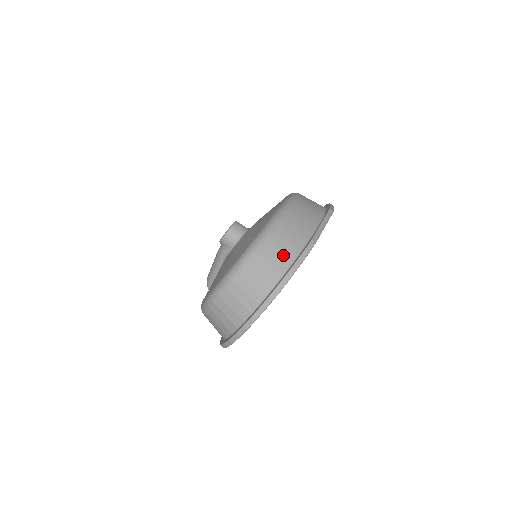
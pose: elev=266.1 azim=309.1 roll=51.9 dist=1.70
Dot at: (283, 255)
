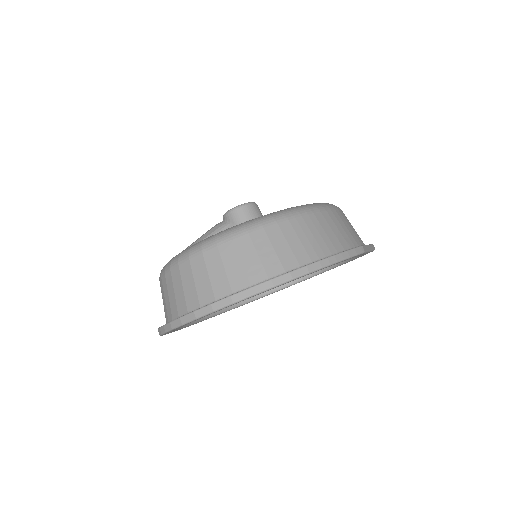
Dot at: (324, 240)
